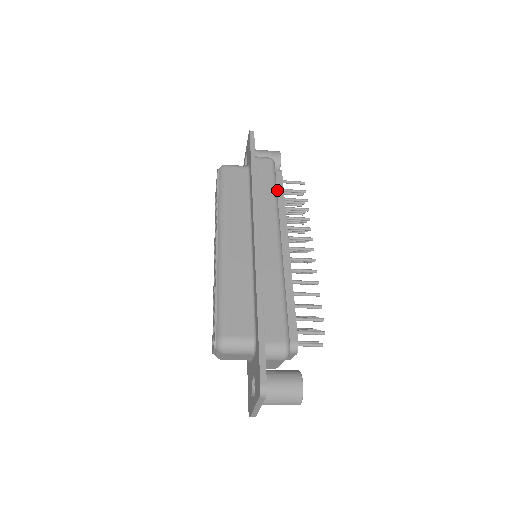
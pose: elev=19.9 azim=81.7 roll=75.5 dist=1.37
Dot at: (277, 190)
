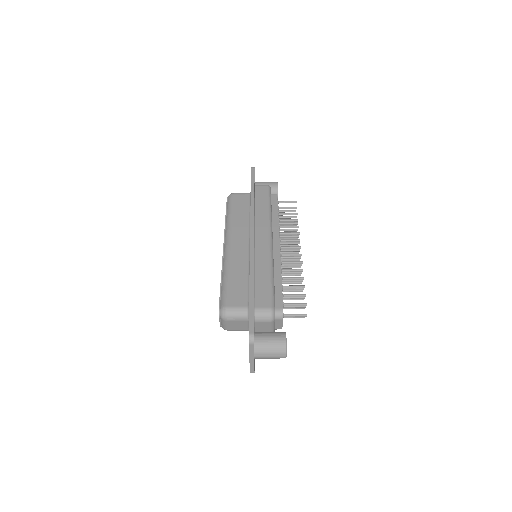
Dot at: (272, 207)
